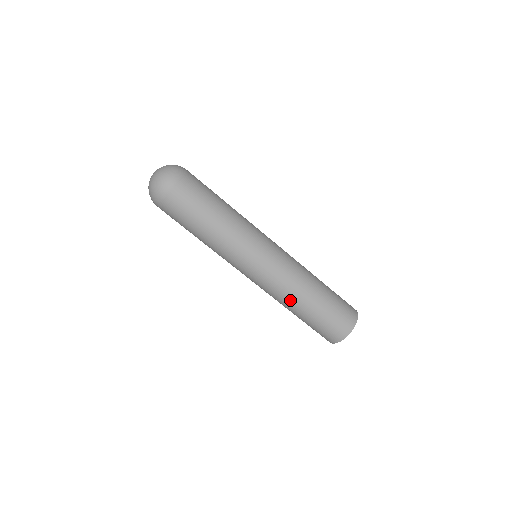
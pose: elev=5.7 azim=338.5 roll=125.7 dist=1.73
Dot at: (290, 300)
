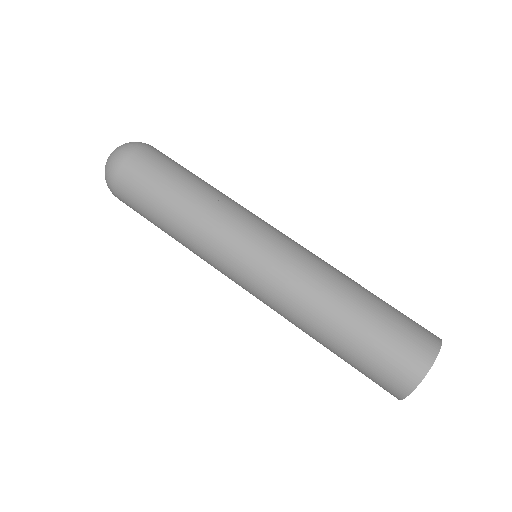
Dot at: (304, 322)
